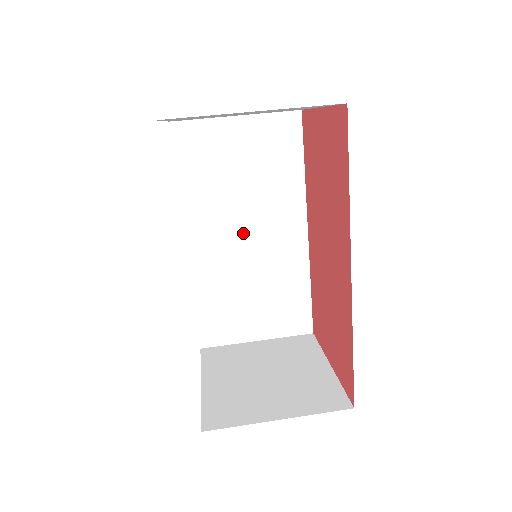
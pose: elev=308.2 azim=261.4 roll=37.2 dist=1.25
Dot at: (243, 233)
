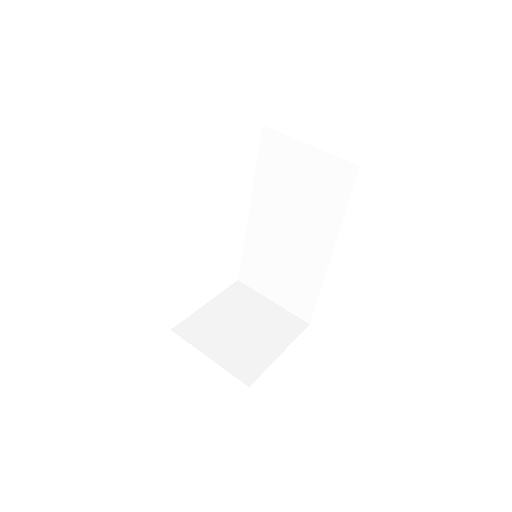
Dot at: (286, 228)
